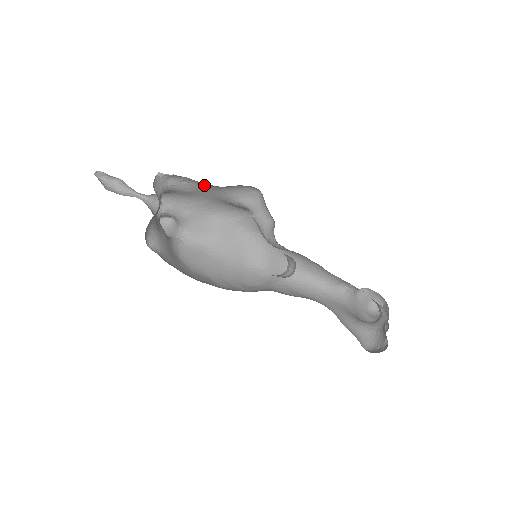
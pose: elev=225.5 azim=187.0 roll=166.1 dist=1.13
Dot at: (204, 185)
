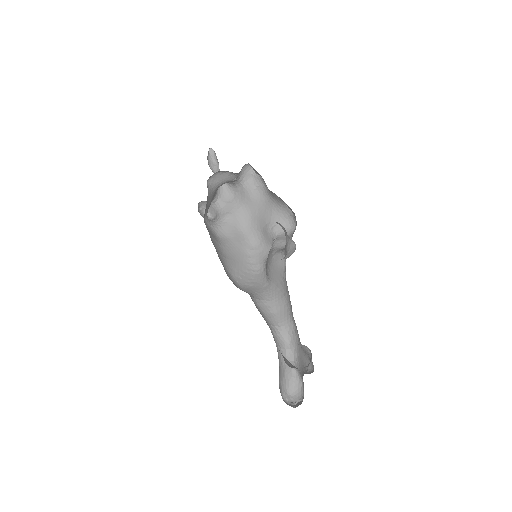
Dot at: (265, 200)
